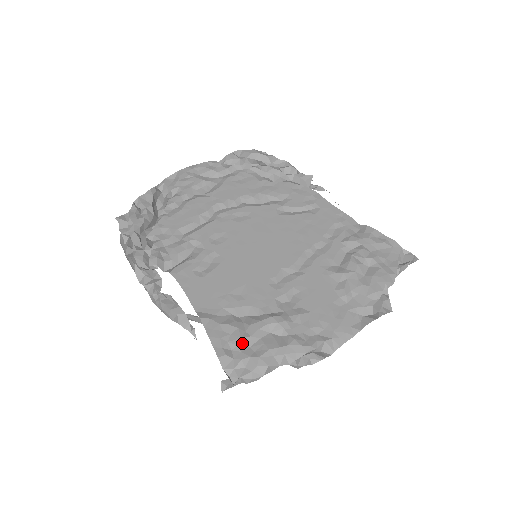
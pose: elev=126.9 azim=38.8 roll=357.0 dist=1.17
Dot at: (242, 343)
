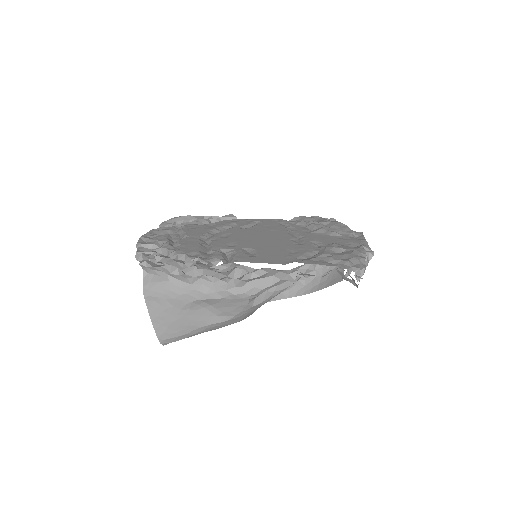
Dot at: (335, 259)
